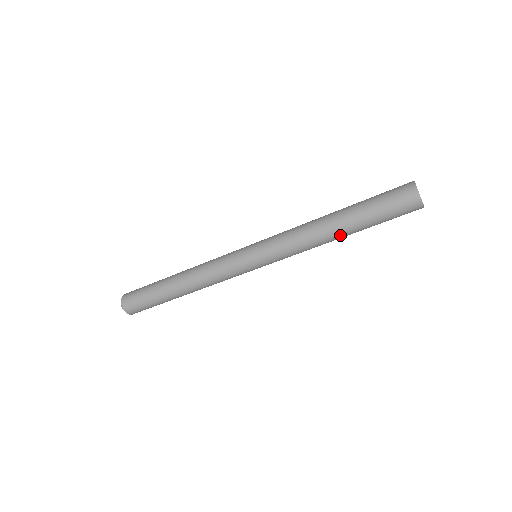
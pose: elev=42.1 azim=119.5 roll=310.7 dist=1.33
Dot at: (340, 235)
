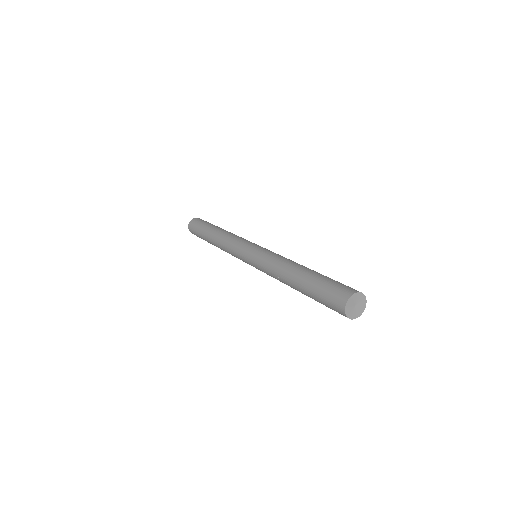
Dot at: occluded
